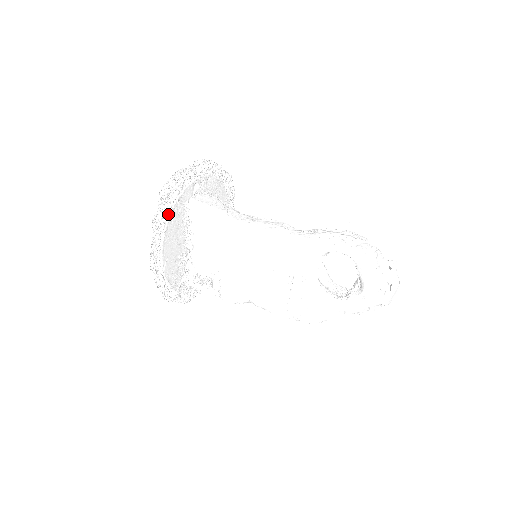
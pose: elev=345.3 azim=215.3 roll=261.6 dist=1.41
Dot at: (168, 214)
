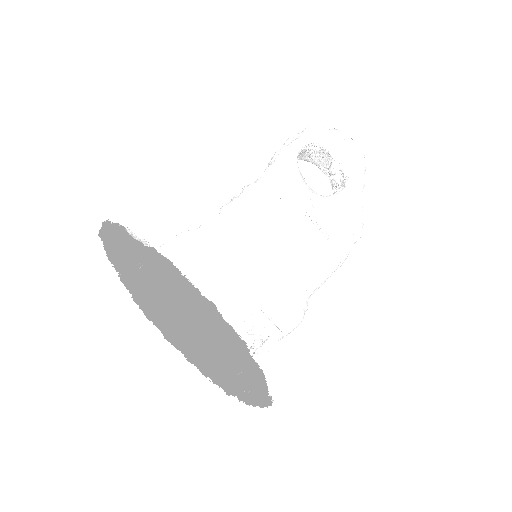
Dot at: (152, 255)
